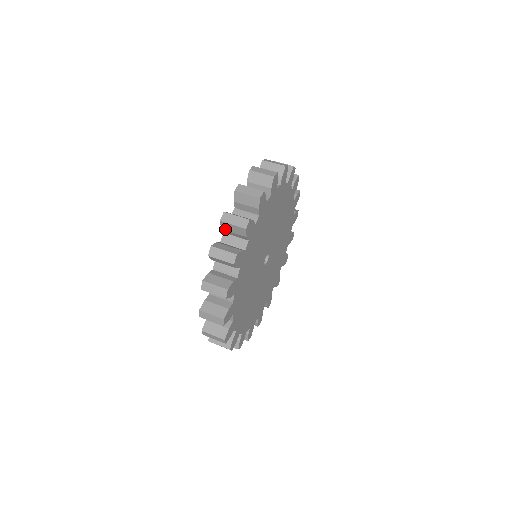
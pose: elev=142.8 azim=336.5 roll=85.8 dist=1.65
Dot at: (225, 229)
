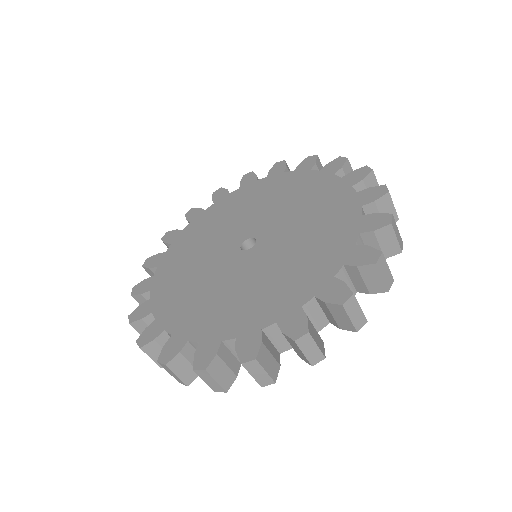
Dot at: (287, 337)
